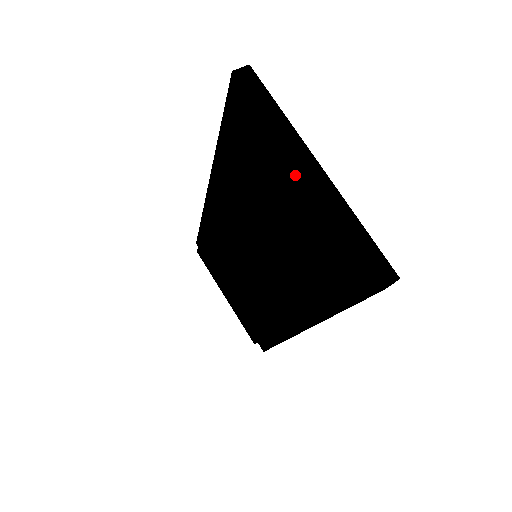
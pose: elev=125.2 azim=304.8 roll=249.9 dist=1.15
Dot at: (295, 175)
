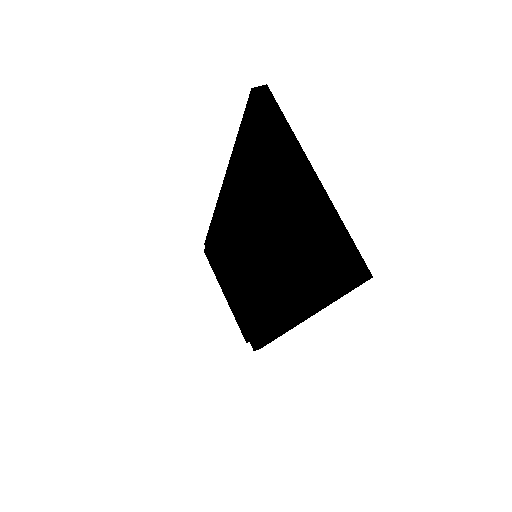
Dot at: (294, 180)
